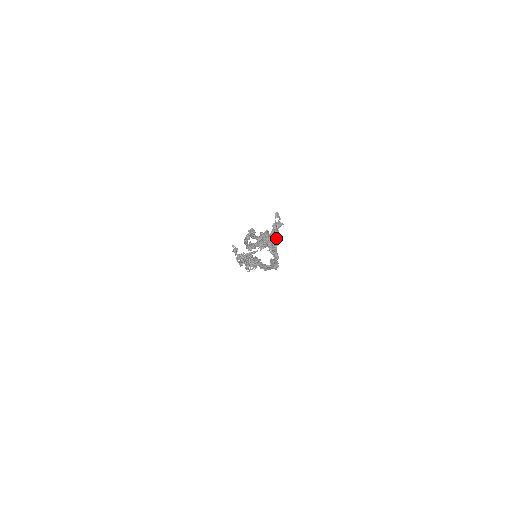
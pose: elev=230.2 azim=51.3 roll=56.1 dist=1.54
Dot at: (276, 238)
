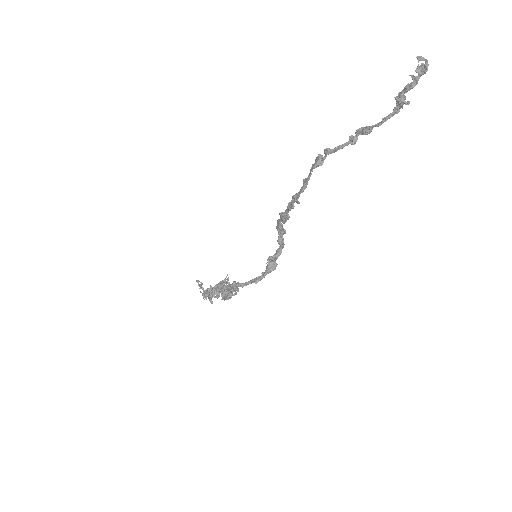
Dot at: (404, 102)
